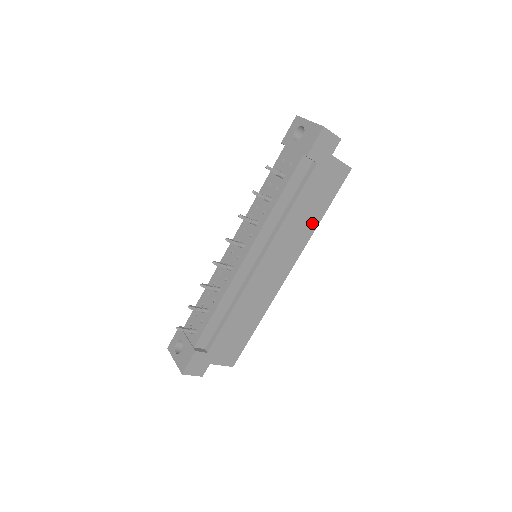
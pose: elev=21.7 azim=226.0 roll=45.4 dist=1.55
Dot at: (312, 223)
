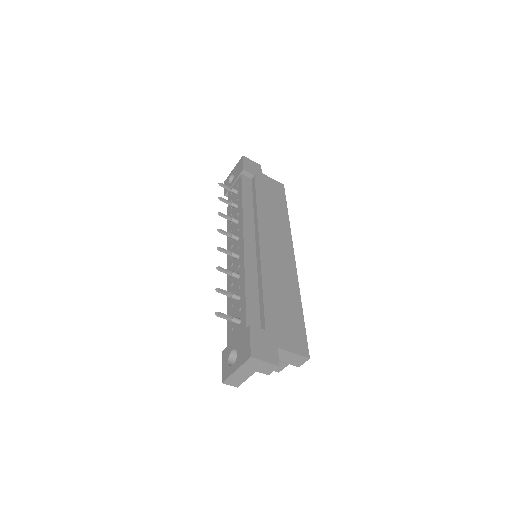
Dot at: (283, 216)
